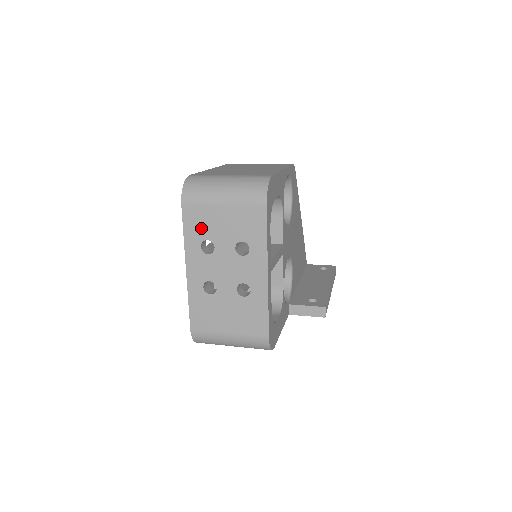
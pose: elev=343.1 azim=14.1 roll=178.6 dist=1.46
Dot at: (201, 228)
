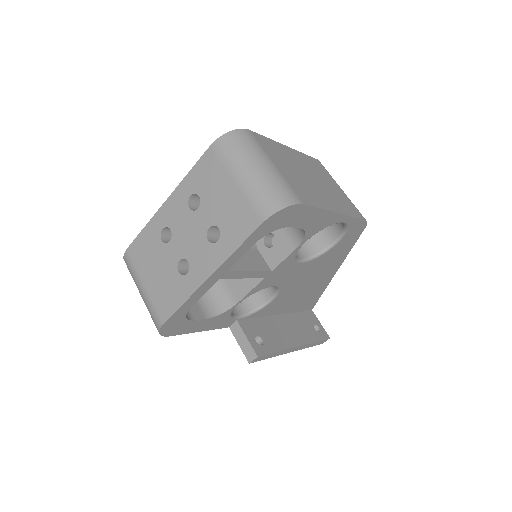
Dot at: (205, 181)
